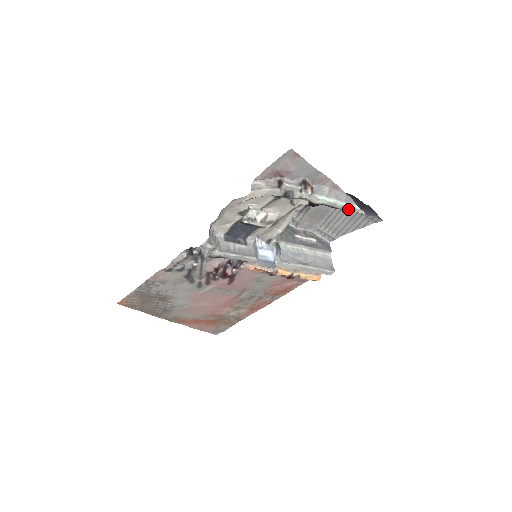
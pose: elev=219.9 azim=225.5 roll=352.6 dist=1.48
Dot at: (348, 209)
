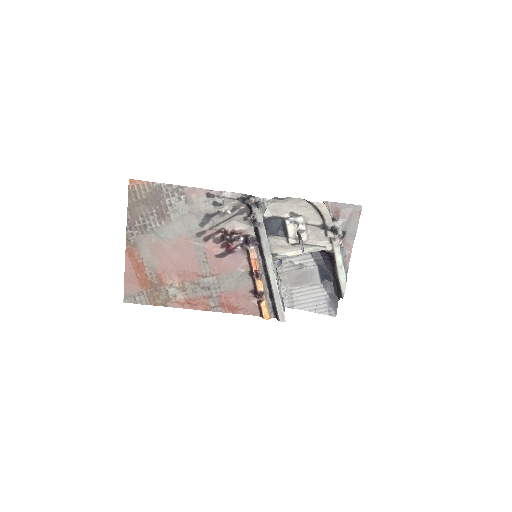
Dot at: (341, 280)
